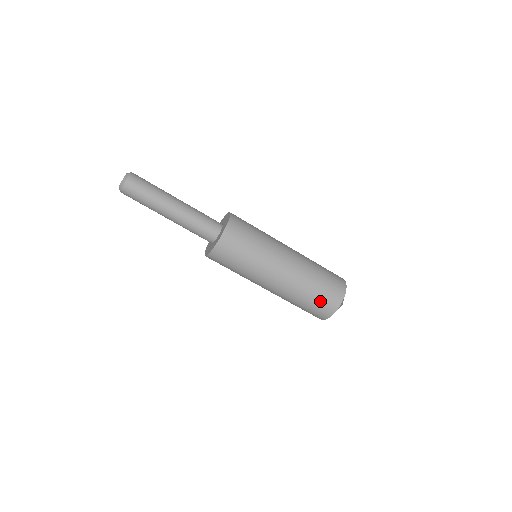
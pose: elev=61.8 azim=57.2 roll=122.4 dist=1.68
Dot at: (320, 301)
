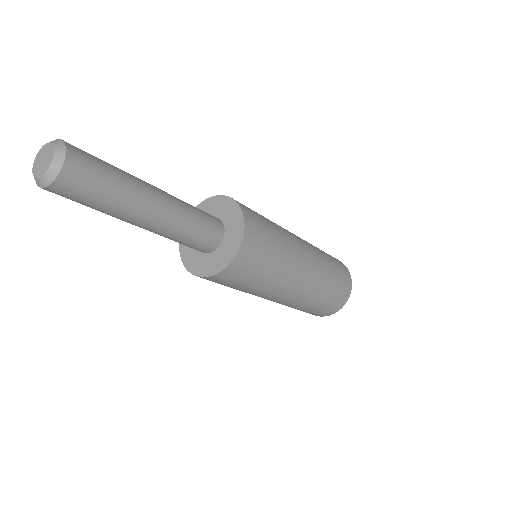
Dot at: occluded
